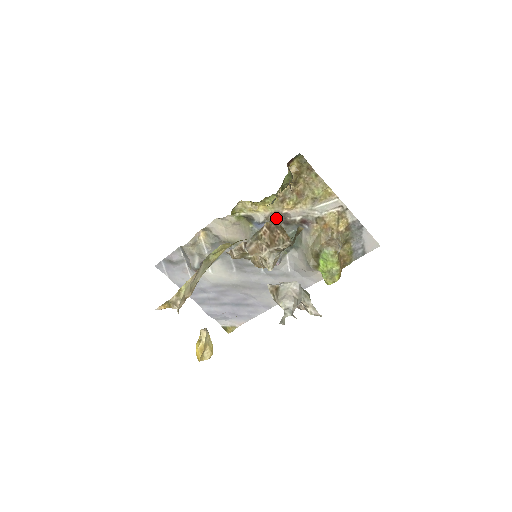
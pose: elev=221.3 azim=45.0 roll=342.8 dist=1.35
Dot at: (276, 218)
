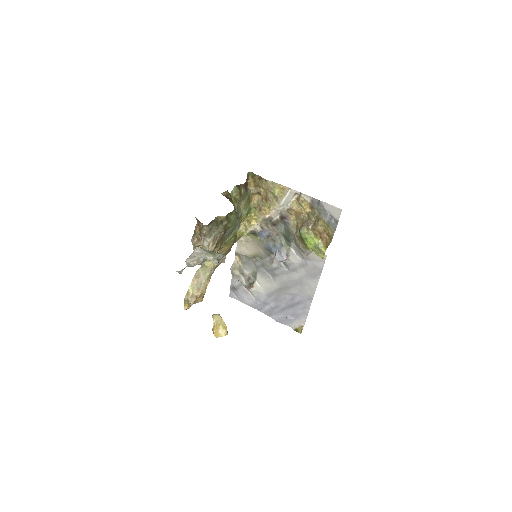
Dot at: (266, 224)
